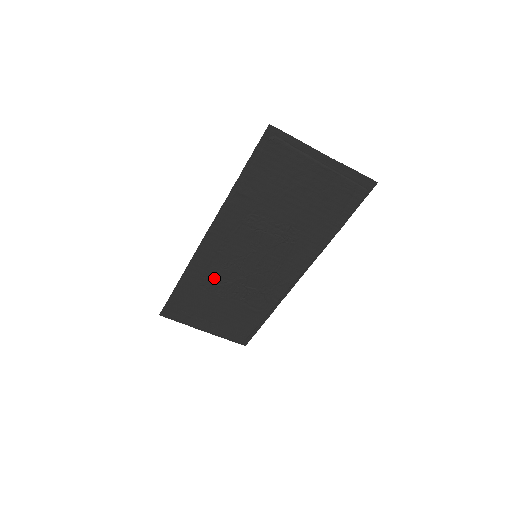
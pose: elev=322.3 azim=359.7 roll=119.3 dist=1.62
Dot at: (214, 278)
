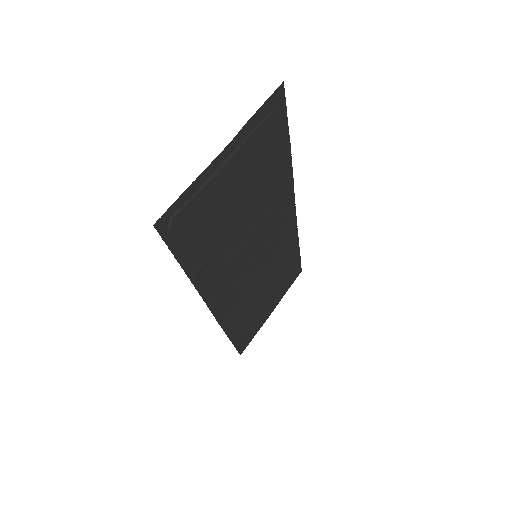
Dot at: (246, 302)
